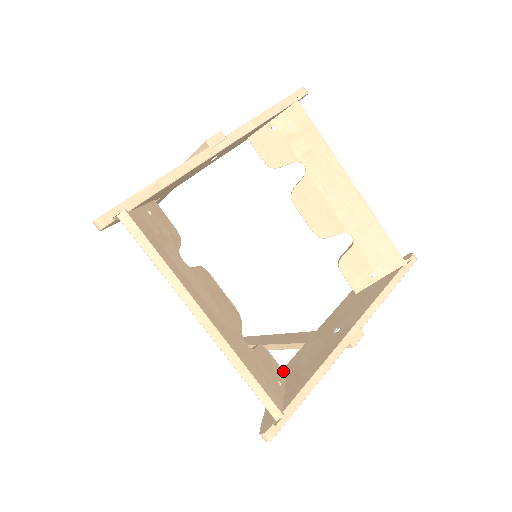
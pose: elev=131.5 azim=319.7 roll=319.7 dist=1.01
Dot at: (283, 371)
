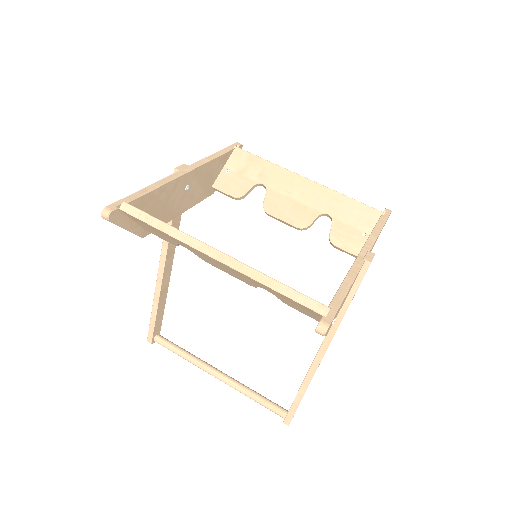
Dot at: occluded
